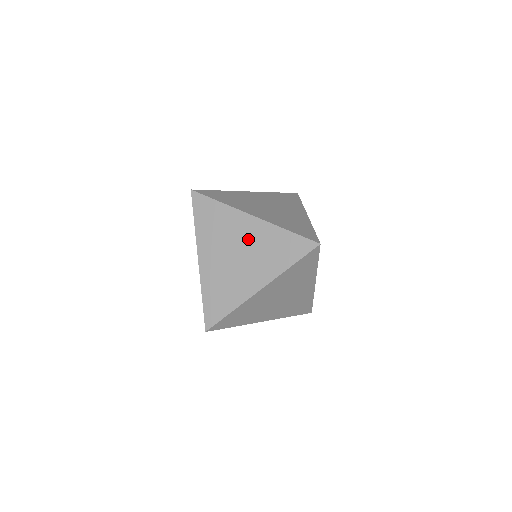
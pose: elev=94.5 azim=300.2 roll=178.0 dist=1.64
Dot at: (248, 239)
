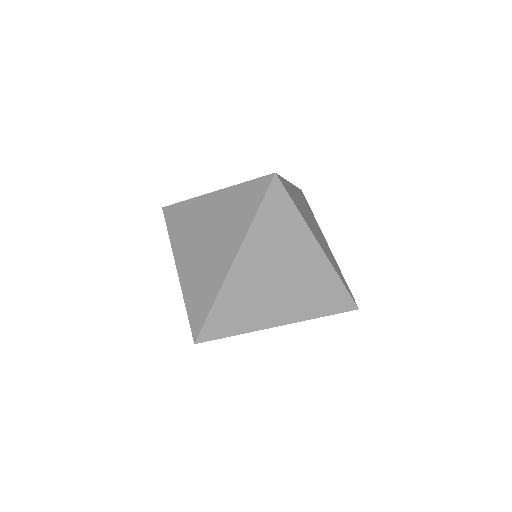
Dot at: (212, 217)
